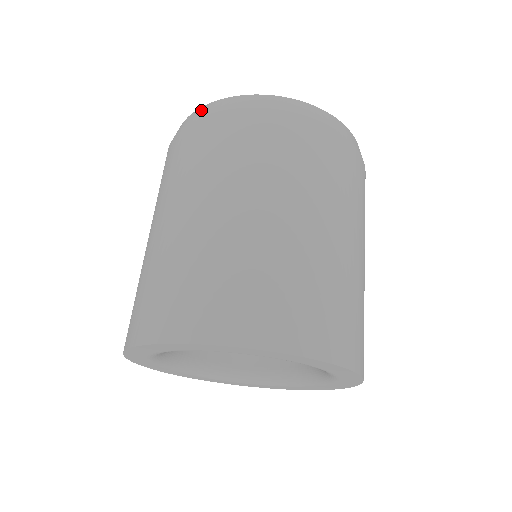
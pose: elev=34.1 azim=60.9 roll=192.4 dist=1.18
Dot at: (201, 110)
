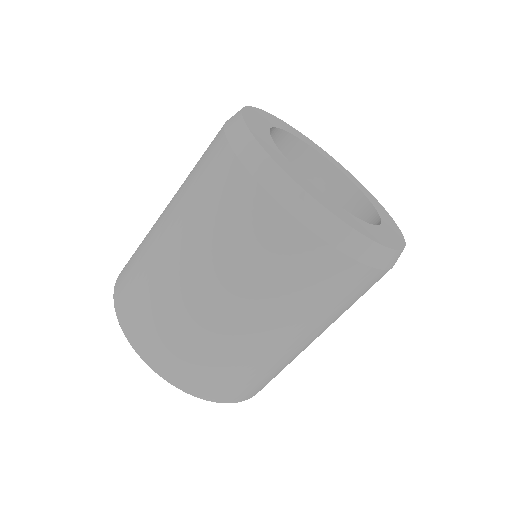
Dot at: (295, 195)
